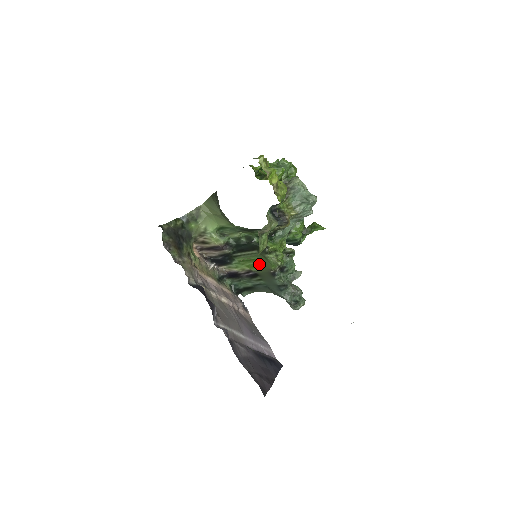
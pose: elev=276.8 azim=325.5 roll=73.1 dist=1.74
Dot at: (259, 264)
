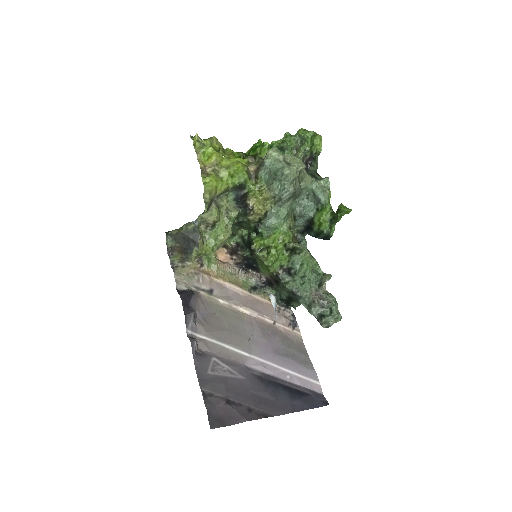
Dot at: (266, 266)
